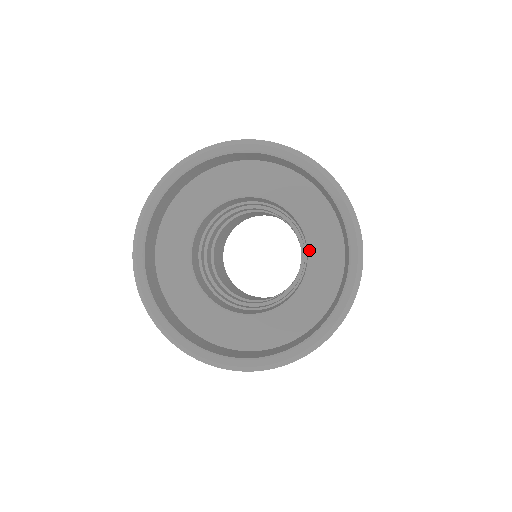
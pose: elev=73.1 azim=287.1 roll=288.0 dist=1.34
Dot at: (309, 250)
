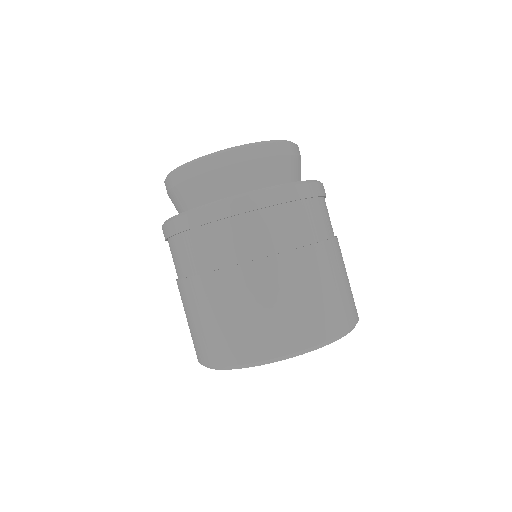
Dot at: occluded
